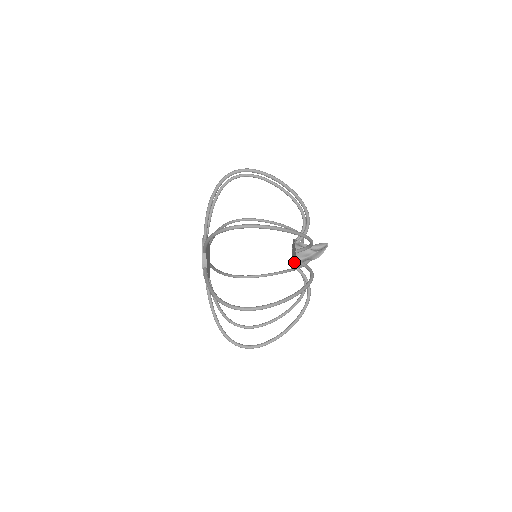
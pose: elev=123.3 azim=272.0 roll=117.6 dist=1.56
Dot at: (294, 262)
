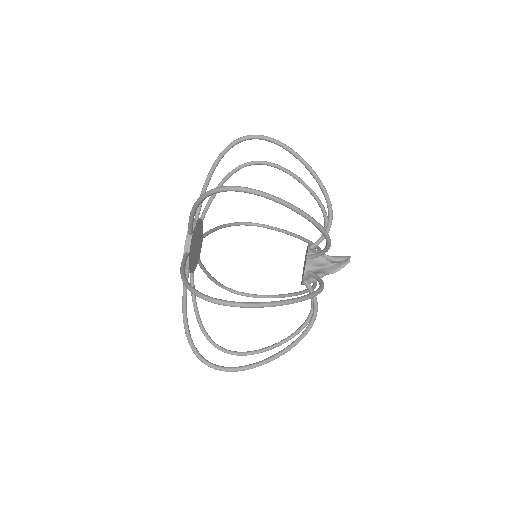
Dot at: (303, 273)
